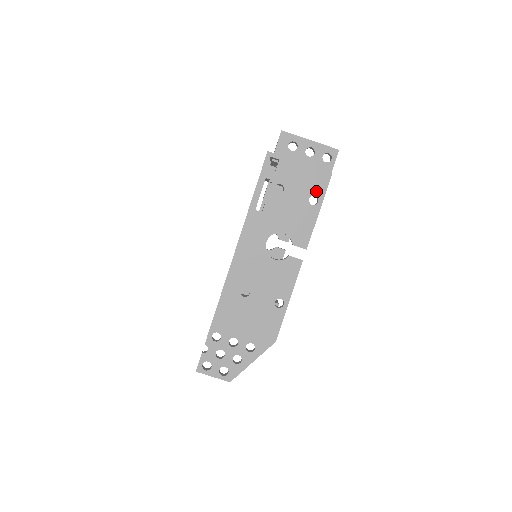
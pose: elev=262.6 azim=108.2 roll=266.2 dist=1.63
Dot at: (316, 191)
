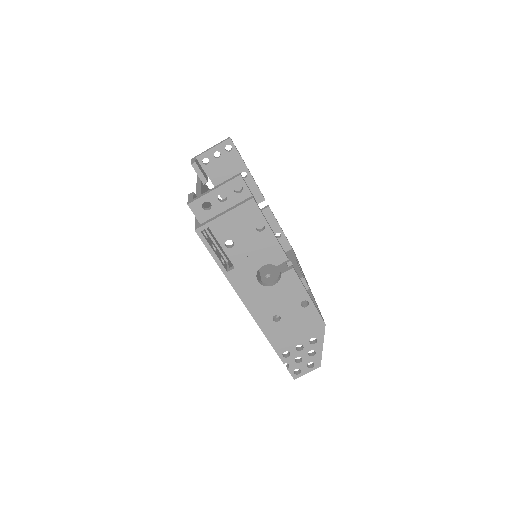
Dot at: (255, 220)
